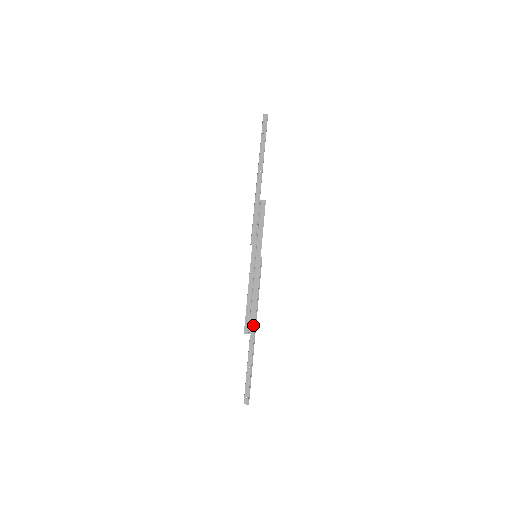
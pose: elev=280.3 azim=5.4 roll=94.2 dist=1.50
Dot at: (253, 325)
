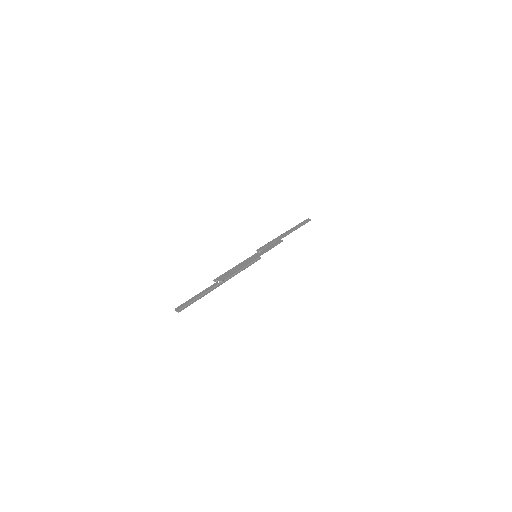
Dot at: (224, 278)
